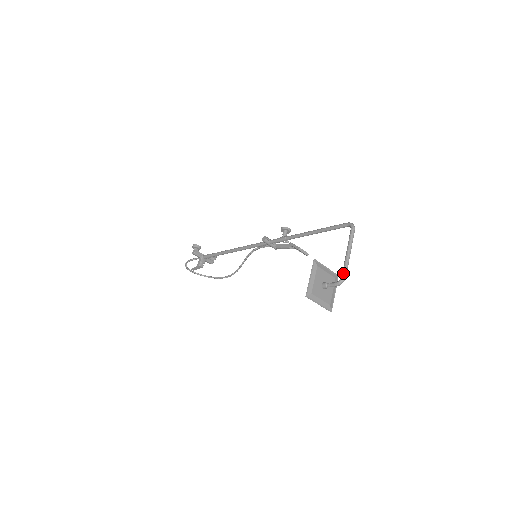
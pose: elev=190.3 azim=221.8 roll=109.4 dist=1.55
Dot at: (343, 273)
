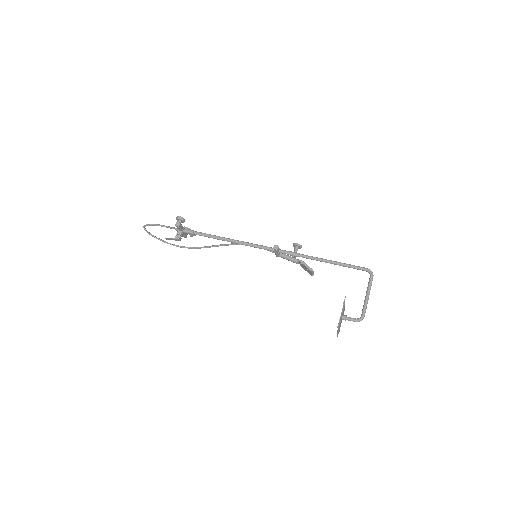
Dot at: (364, 313)
